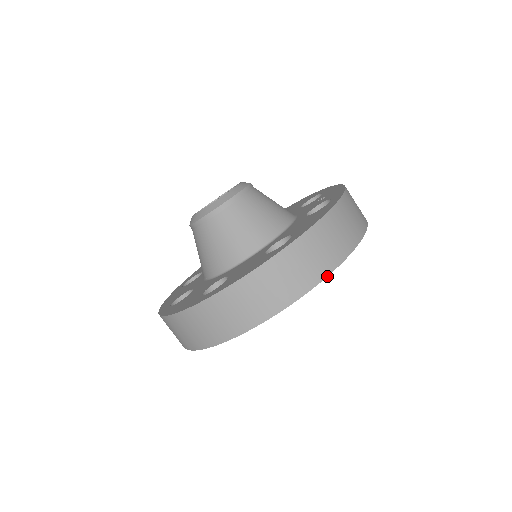
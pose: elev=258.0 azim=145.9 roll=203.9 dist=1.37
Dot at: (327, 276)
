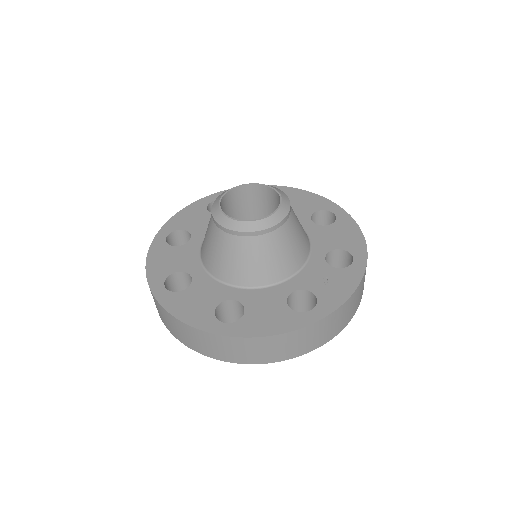
Dot at: (237, 363)
